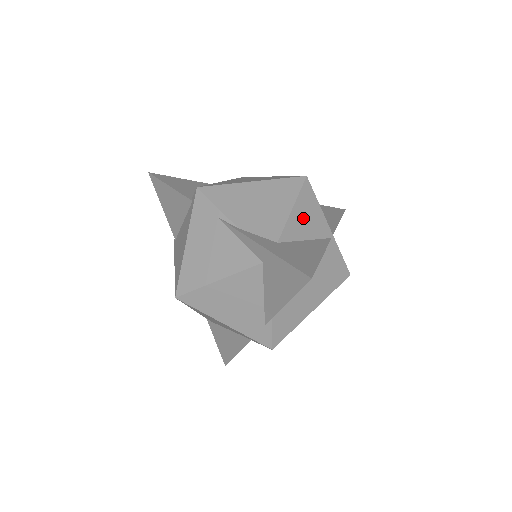
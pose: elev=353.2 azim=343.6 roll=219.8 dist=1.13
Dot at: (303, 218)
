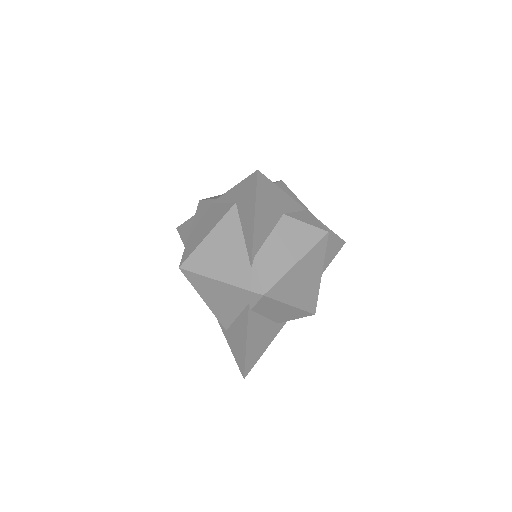
Dot at: occluded
